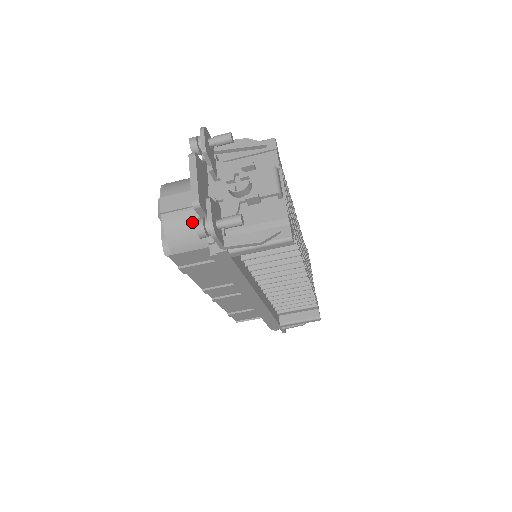
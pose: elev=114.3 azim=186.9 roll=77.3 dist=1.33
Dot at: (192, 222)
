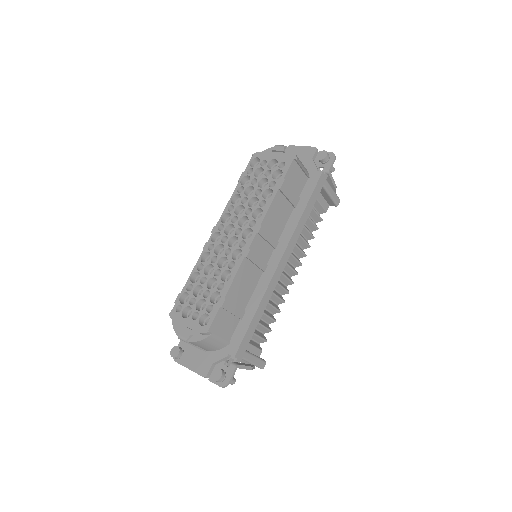
Dot at: occluded
